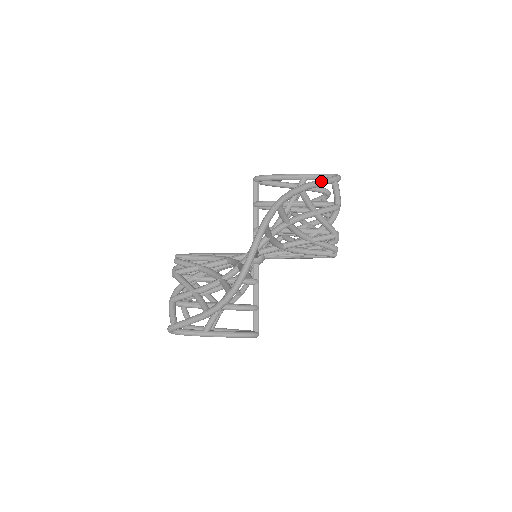
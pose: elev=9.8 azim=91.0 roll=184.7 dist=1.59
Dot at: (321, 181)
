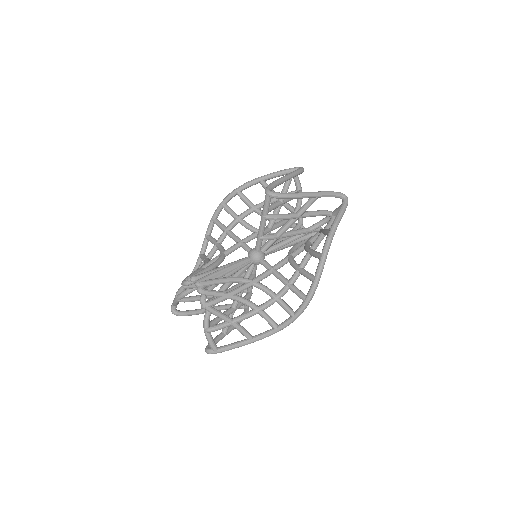
Dot at: occluded
